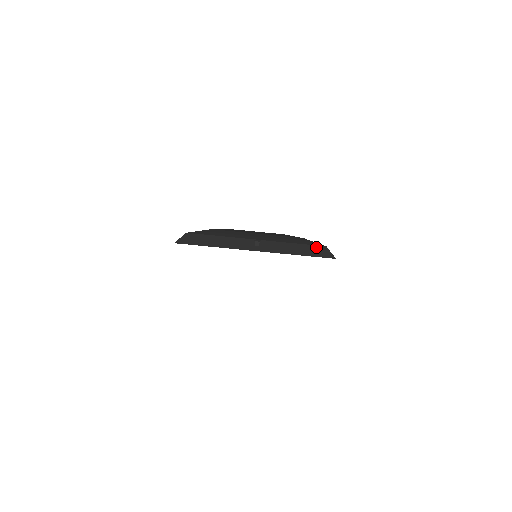
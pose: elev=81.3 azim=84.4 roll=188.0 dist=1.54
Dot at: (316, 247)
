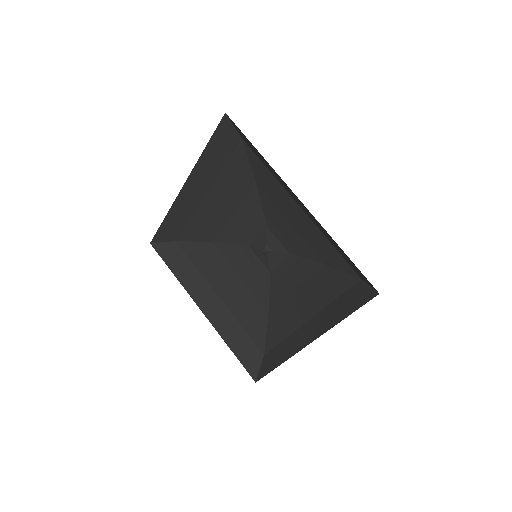
Dot at: (255, 349)
